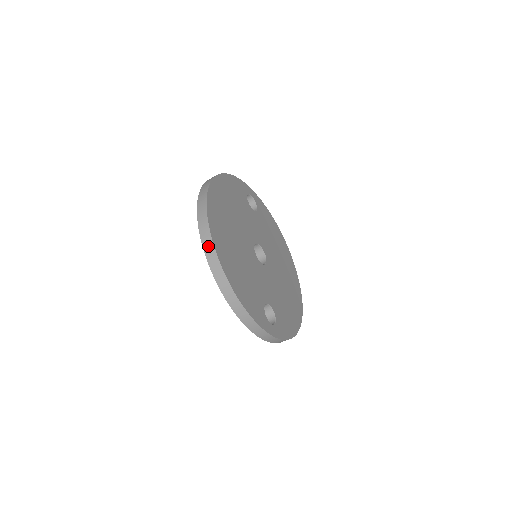
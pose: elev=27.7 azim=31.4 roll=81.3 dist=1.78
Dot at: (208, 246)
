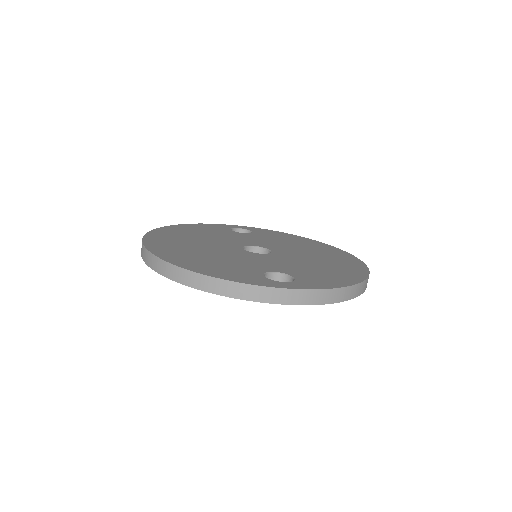
Dot at: (148, 258)
